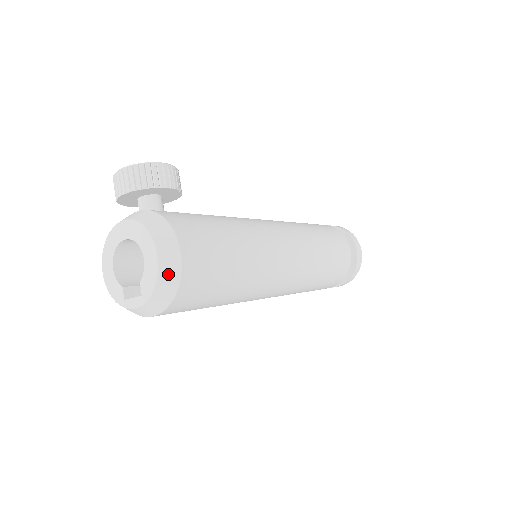
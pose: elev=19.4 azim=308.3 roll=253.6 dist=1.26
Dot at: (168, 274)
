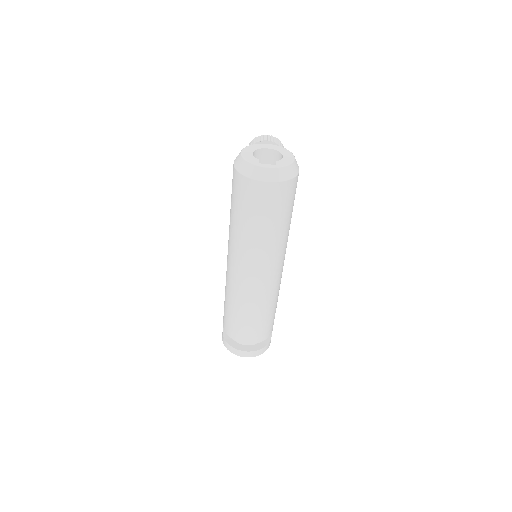
Dot at: (295, 168)
